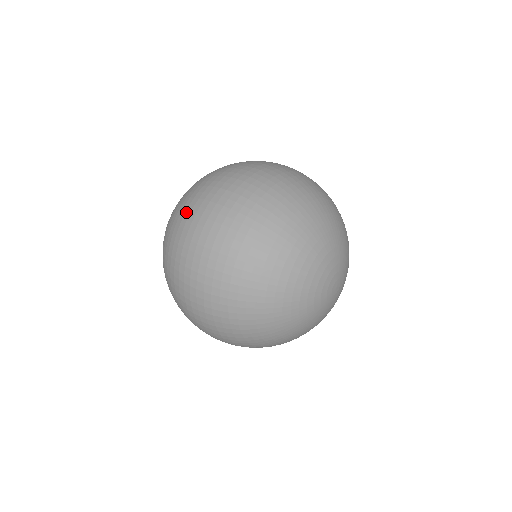
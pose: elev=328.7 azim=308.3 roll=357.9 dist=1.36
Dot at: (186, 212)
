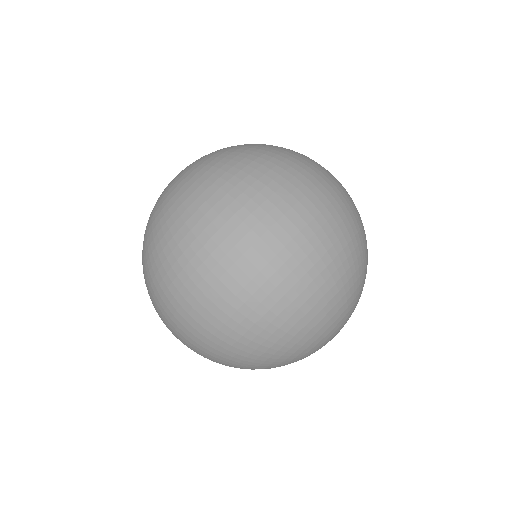
Dot at: occluded
